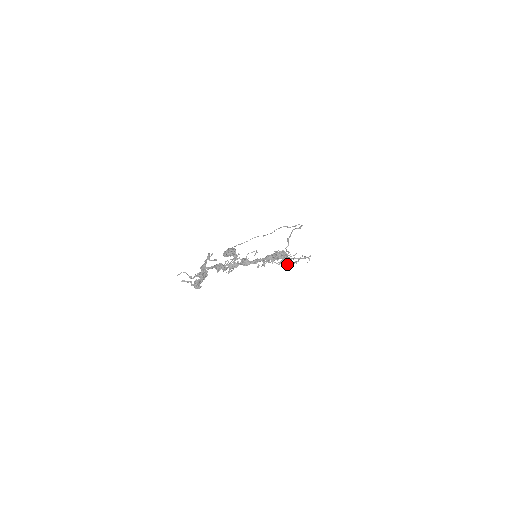
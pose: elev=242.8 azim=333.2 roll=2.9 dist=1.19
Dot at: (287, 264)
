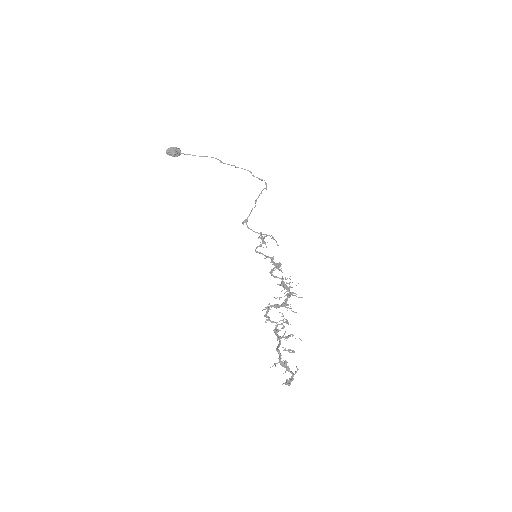
Dot at: occluded
